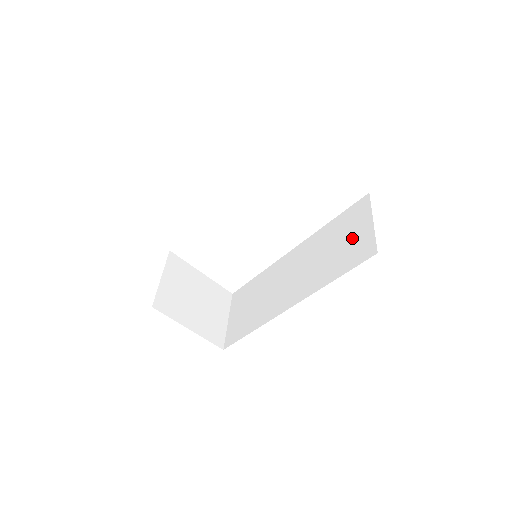
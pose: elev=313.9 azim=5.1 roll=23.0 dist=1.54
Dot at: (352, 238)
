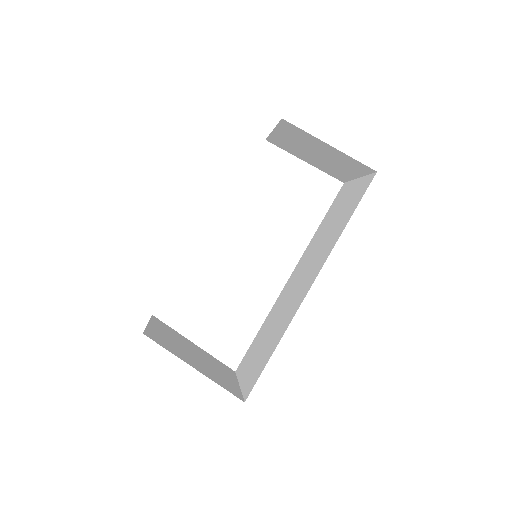
Dot at: (347, 201)
